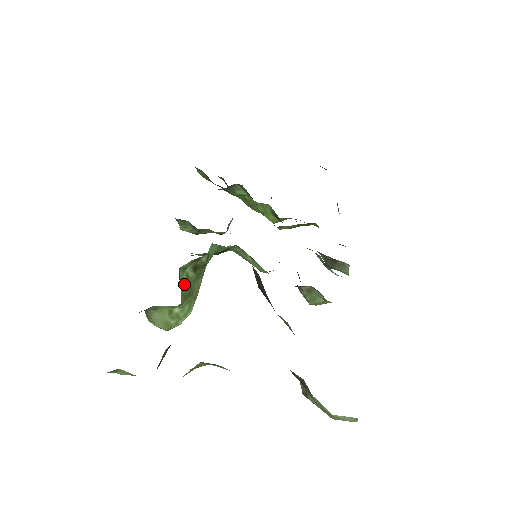
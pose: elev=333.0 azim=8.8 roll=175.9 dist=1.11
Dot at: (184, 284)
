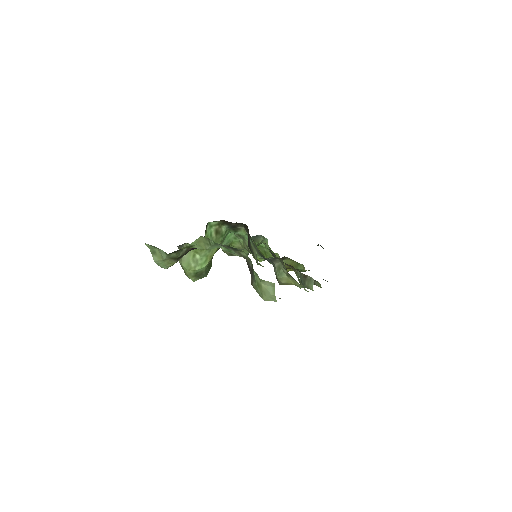
Dot at: (208, 236)
